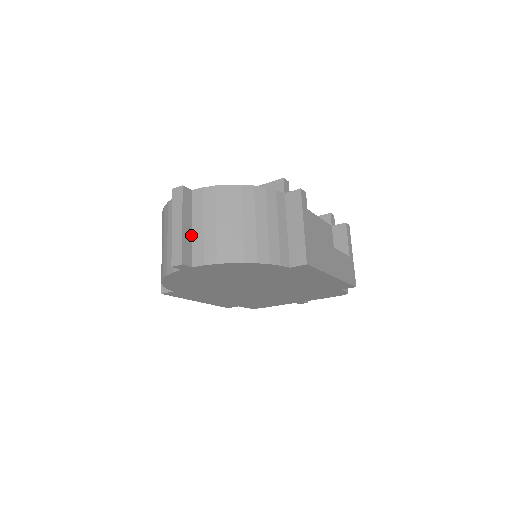
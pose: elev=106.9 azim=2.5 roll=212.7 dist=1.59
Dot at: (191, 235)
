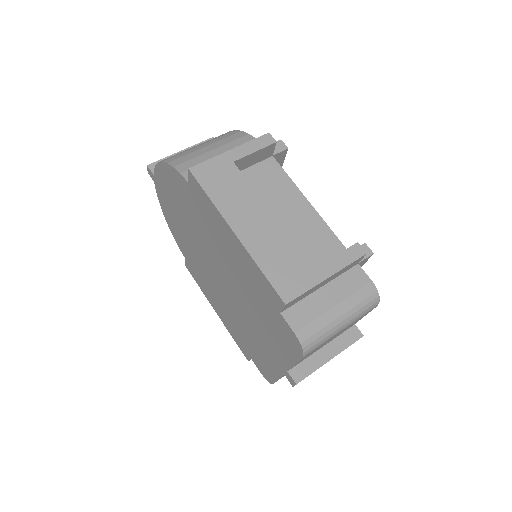
Dot at: occluded
